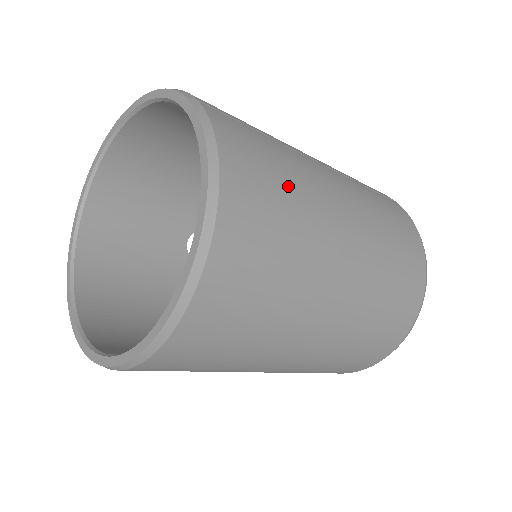
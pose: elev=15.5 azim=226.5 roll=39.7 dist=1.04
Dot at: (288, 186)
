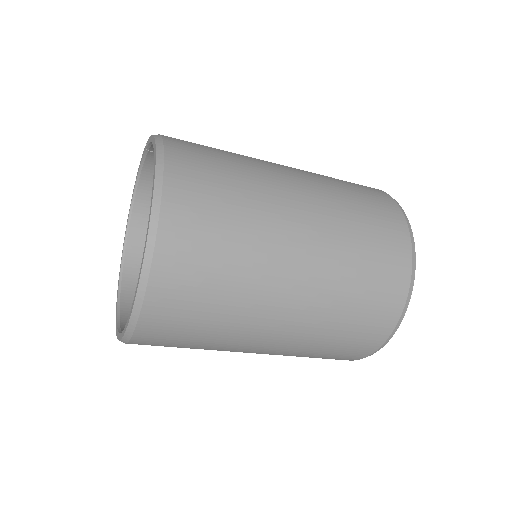
Dot at: (223, 151)
